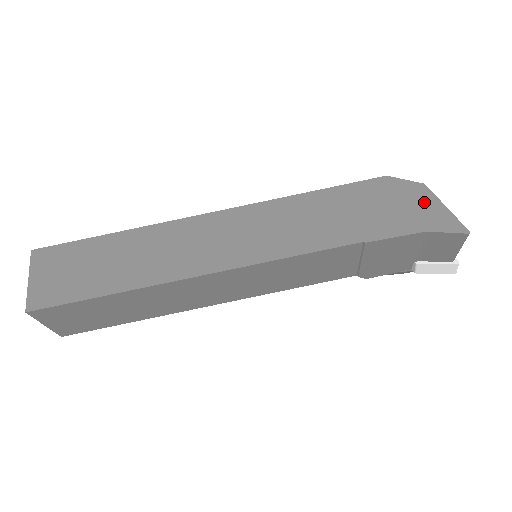
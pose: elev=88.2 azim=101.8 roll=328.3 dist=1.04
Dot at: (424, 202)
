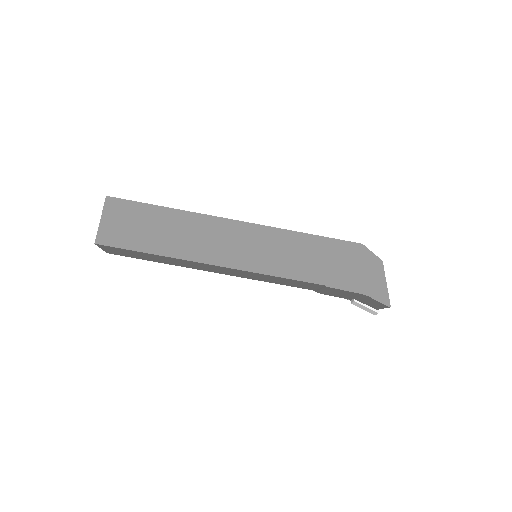
Dot at: (375, 274)
